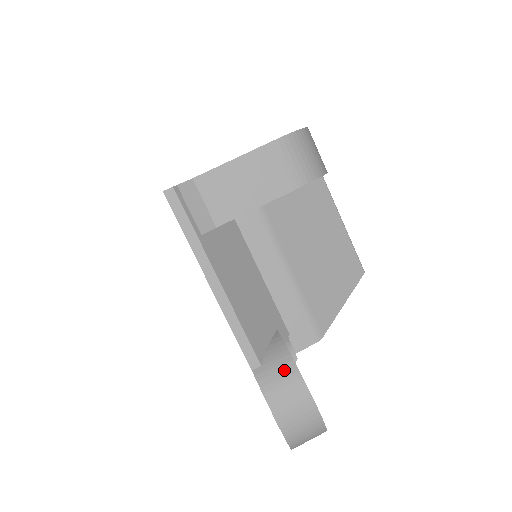
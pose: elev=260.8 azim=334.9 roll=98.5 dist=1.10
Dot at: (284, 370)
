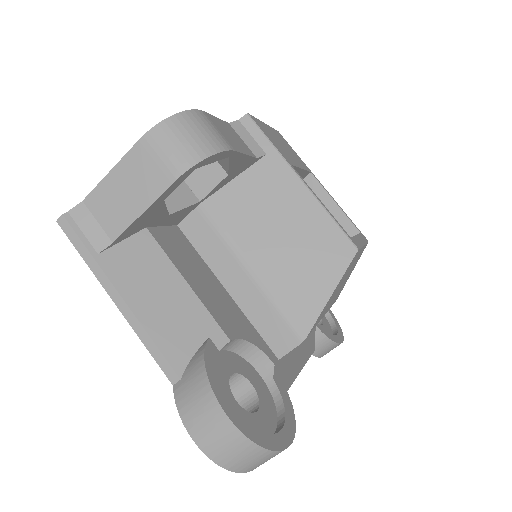
Dot at: (196, 383)
